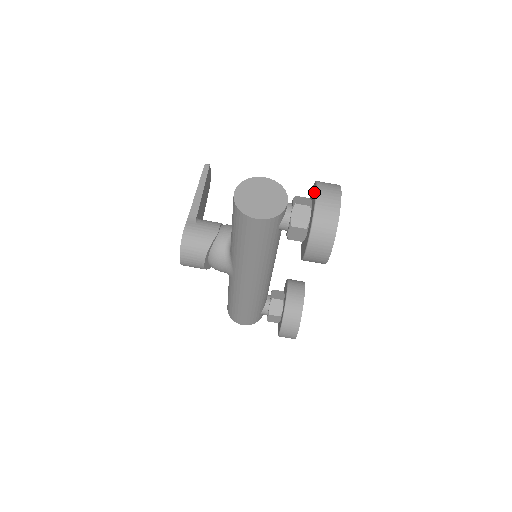
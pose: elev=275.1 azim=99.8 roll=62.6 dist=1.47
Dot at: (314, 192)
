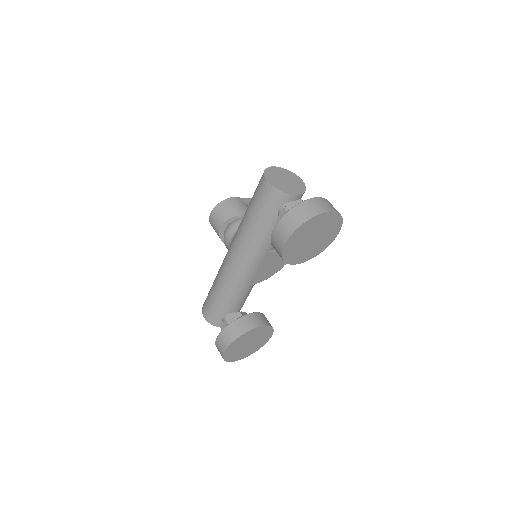
Dot at: occluded
